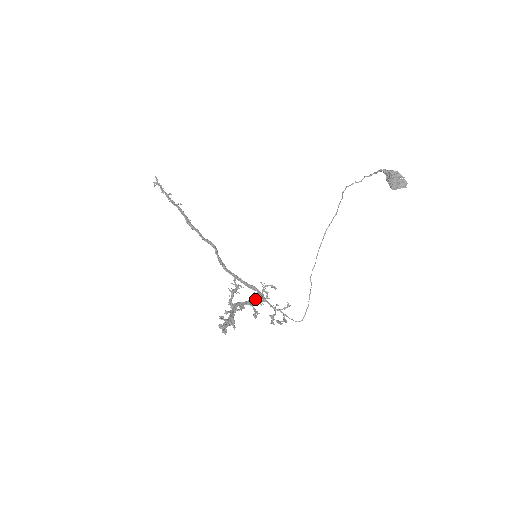
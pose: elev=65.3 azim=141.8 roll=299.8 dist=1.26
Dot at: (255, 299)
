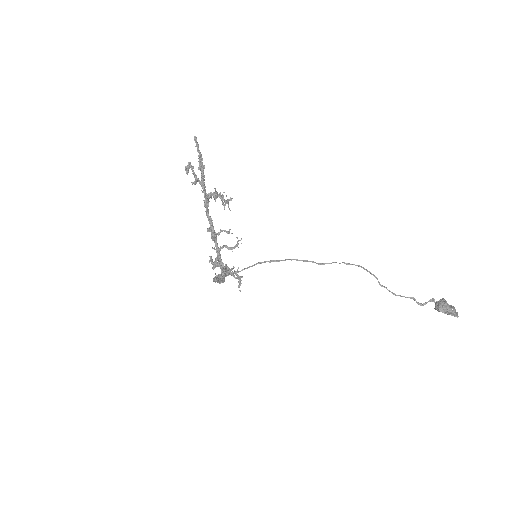
Dot at: occluded
